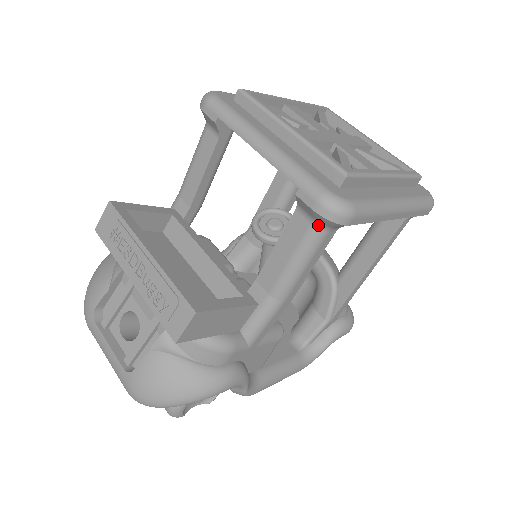
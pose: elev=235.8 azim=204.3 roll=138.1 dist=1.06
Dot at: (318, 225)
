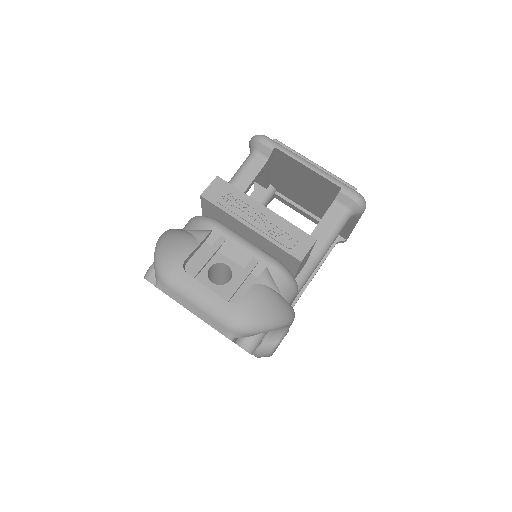
Dot at: (348, 211)
